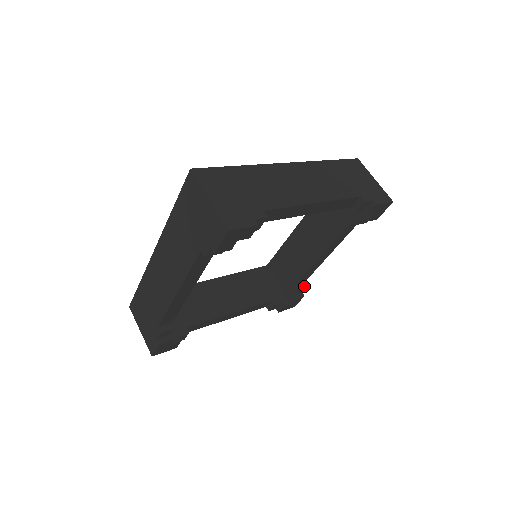
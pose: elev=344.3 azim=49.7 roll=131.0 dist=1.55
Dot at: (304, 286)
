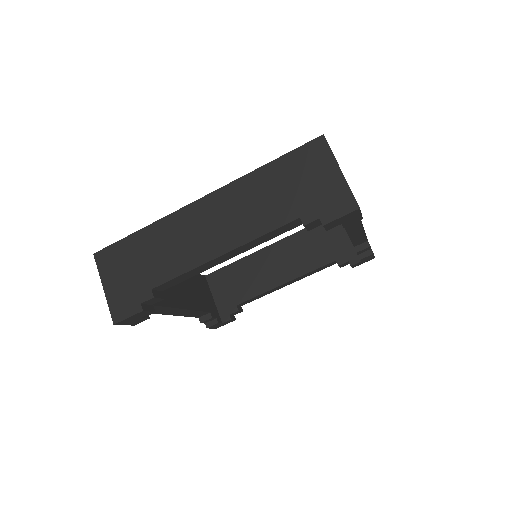
Dot at: (242, 309)
